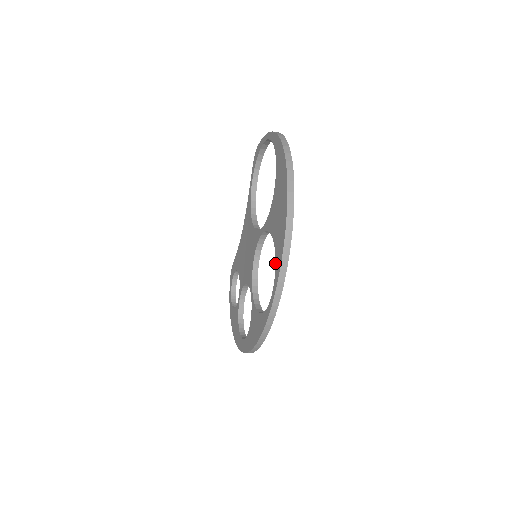
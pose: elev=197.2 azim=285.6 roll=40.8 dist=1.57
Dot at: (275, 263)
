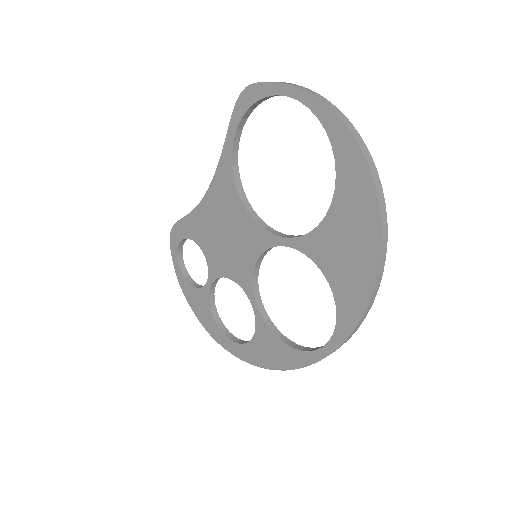
Dot at: (336, 315)
